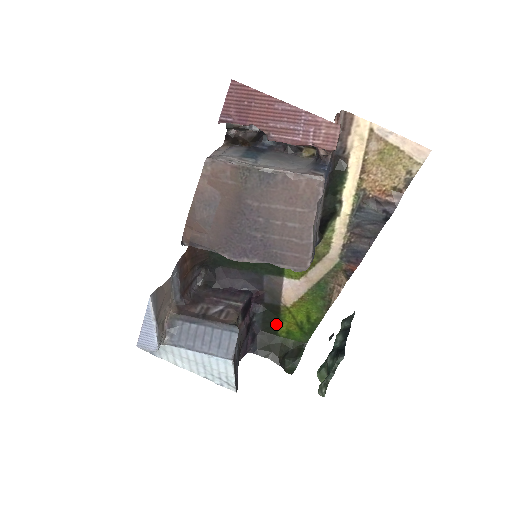
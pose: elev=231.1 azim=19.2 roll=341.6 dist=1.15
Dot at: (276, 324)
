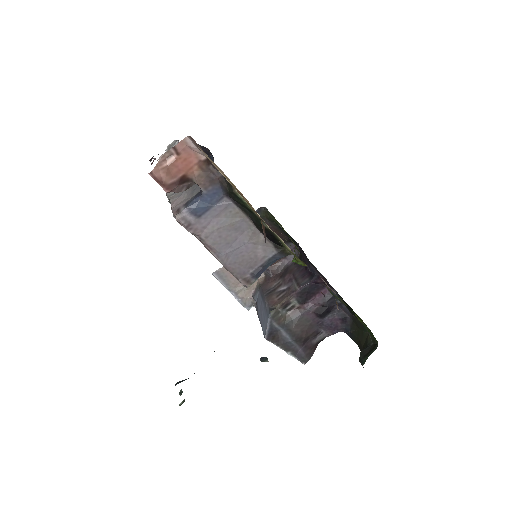
Dot at: (355, 313)
